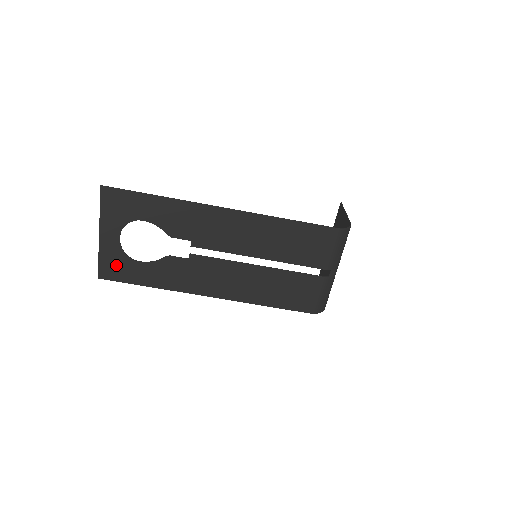
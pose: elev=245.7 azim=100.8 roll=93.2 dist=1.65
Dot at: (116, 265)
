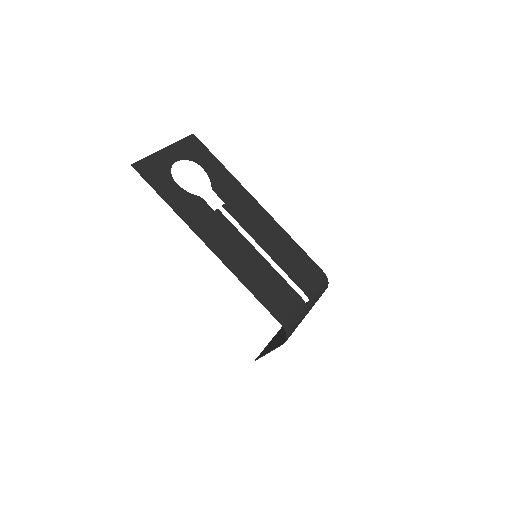
Dot at: (156, 170)
